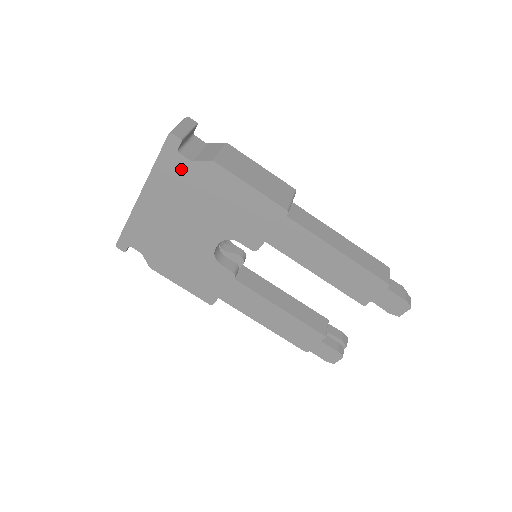
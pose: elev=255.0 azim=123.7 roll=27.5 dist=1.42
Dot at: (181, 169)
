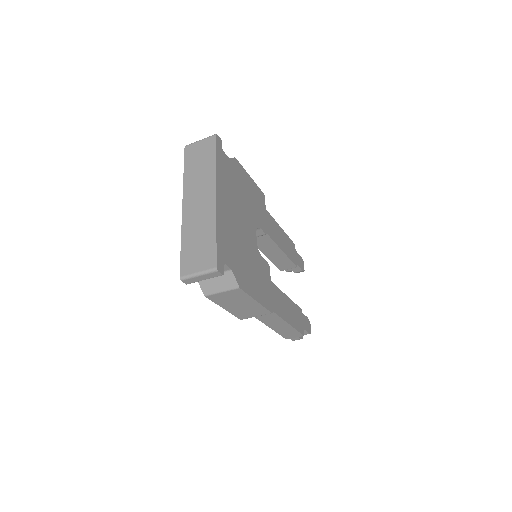
Dot at: occluded
